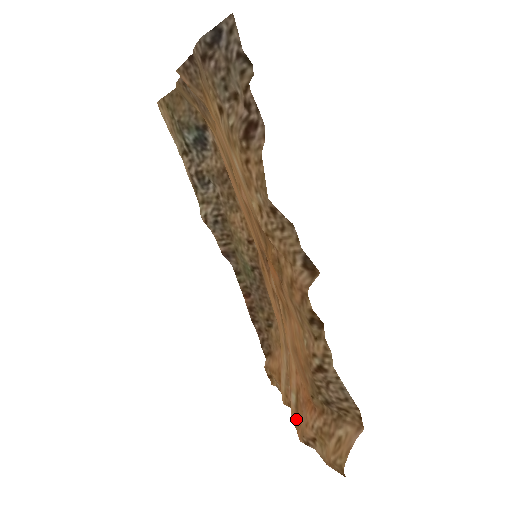
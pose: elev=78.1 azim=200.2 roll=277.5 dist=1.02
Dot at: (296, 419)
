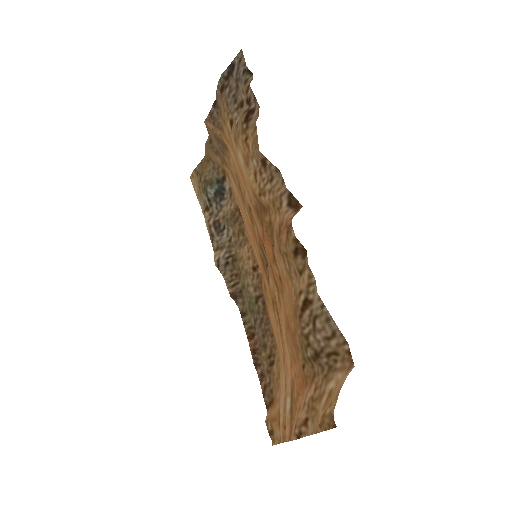
Dot at: (291, 428)
